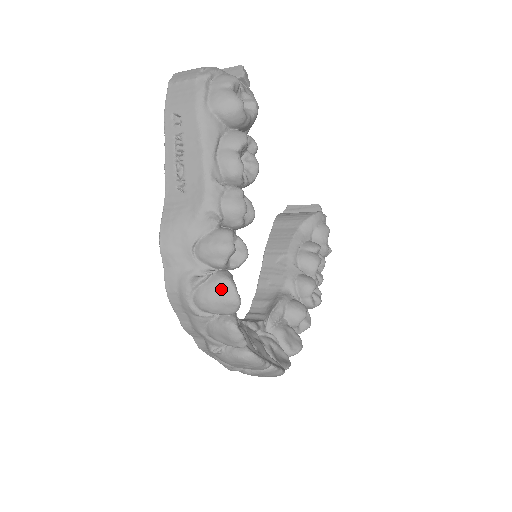
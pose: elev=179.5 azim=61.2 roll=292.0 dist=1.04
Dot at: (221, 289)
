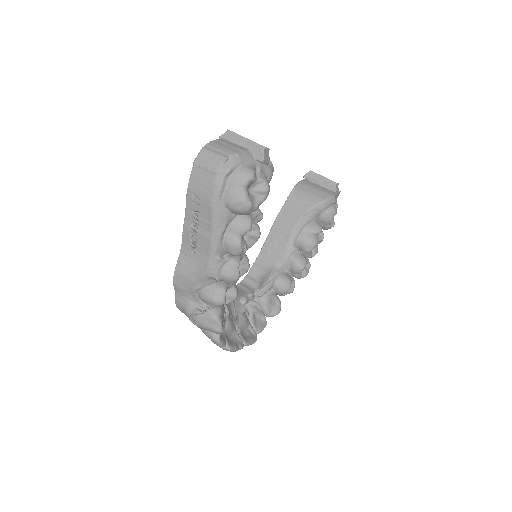
Dot at: (211, 323)
